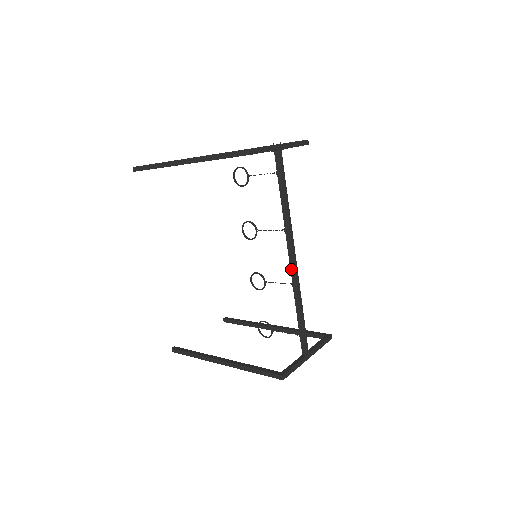
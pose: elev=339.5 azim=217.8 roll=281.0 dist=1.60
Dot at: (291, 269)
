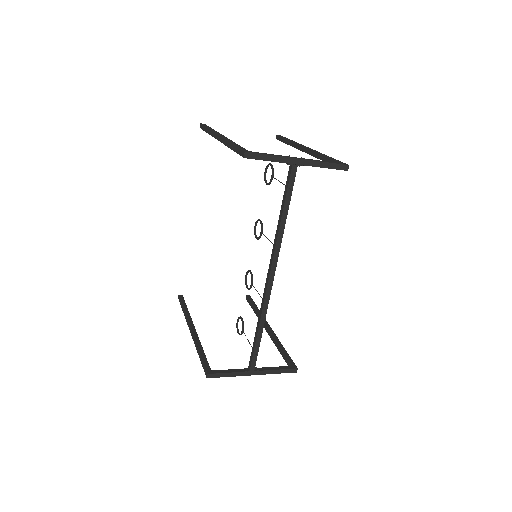
Dot at: (265, 286)
